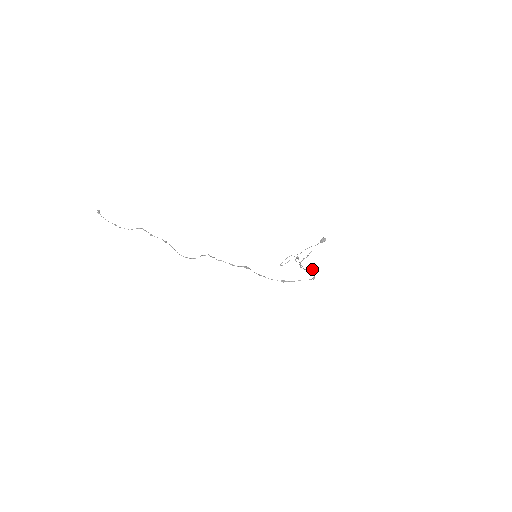
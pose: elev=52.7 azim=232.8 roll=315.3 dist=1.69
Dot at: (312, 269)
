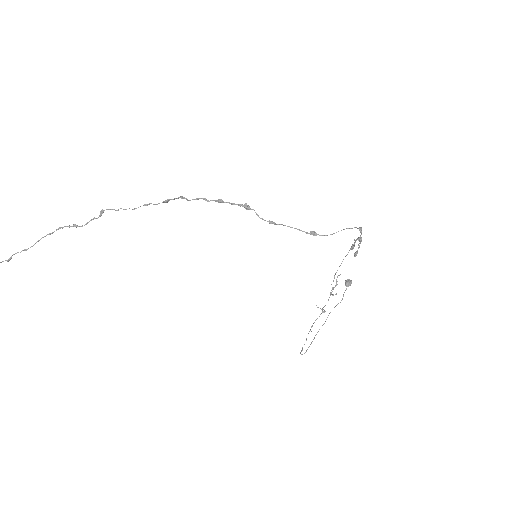
Dot at: (351, 246)
